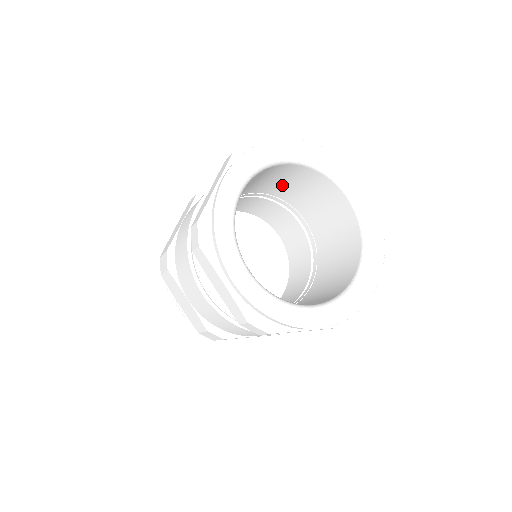
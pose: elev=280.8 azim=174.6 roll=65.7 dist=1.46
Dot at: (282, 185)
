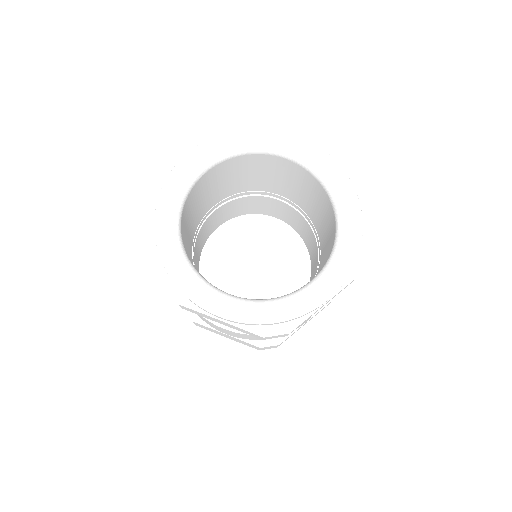
Dot at: (293, 188)
